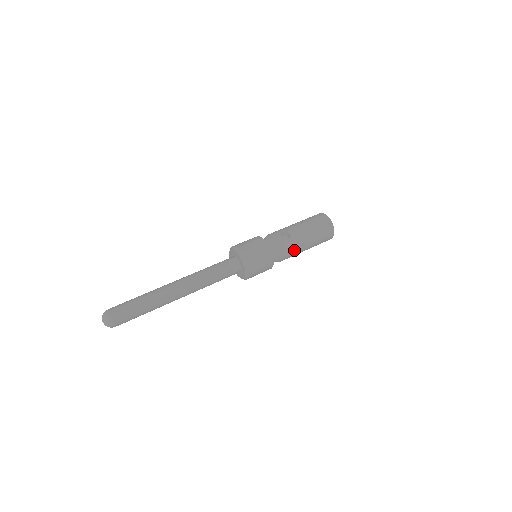
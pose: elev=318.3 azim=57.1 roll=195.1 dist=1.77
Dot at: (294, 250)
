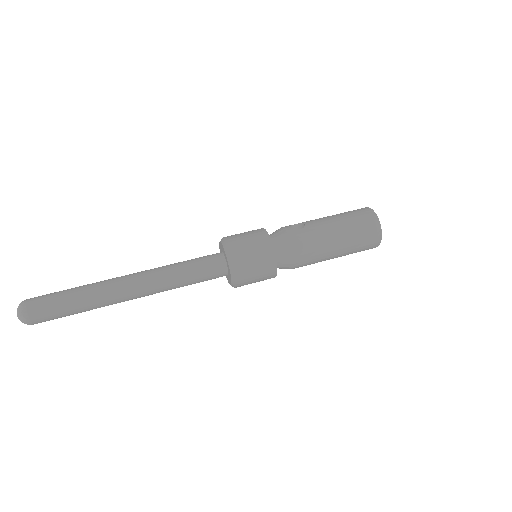
Dot at: (312, 245)
